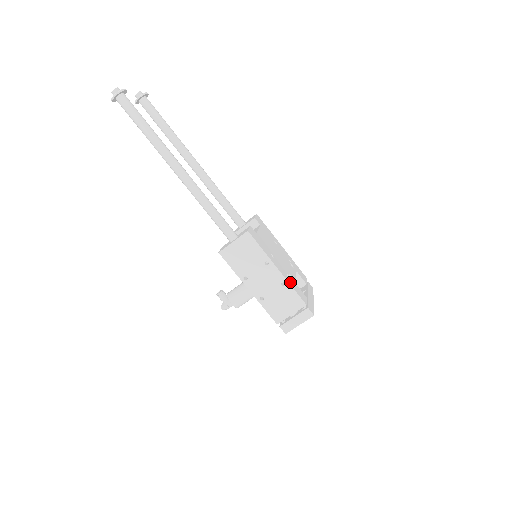
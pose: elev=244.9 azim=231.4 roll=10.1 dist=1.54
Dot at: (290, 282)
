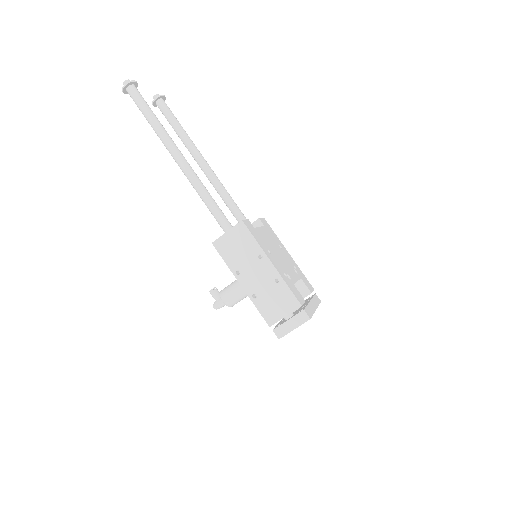
Dot at: (285, 280)
